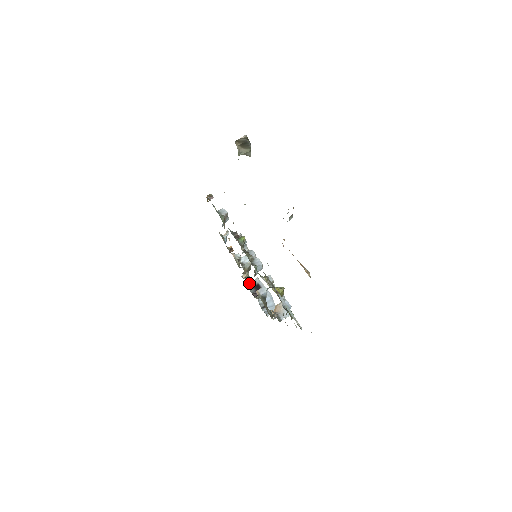
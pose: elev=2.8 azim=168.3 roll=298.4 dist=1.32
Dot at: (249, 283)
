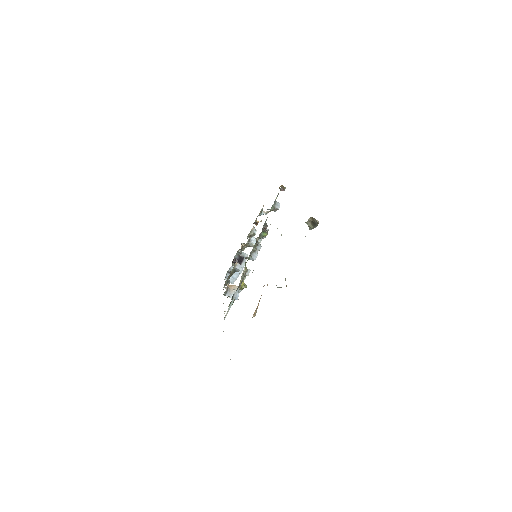
Dot at: (240, 251)
